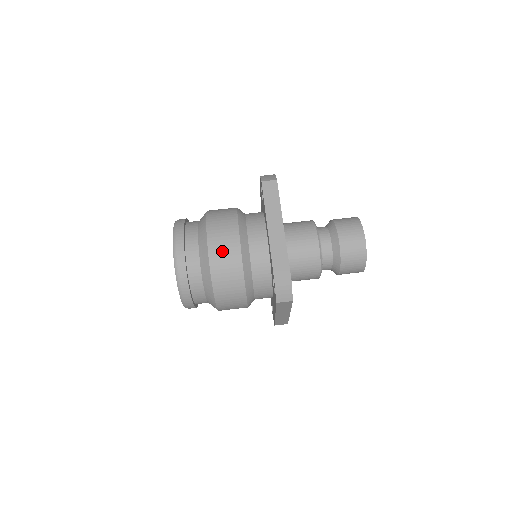
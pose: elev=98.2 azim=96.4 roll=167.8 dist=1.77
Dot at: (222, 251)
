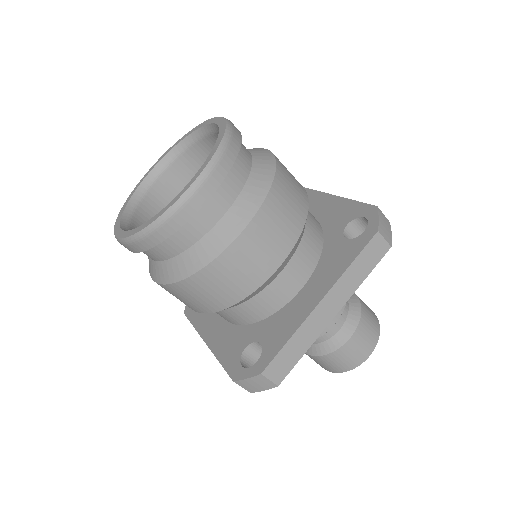
Dot at: (245, 262)
